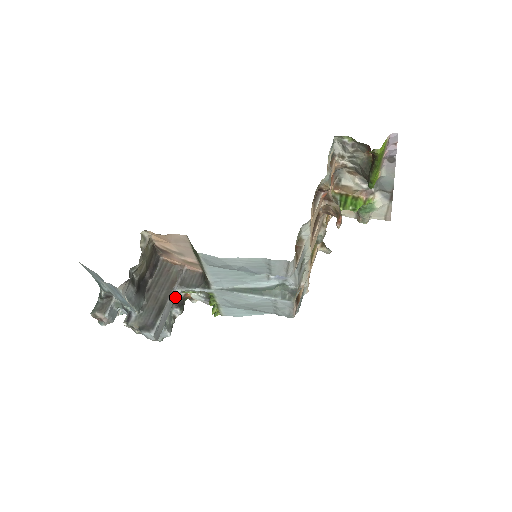
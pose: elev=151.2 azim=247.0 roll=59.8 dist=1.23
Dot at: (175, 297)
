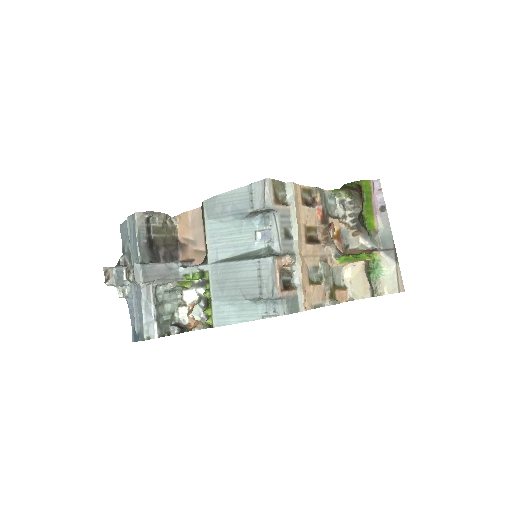
Dot at: (176, 273)
